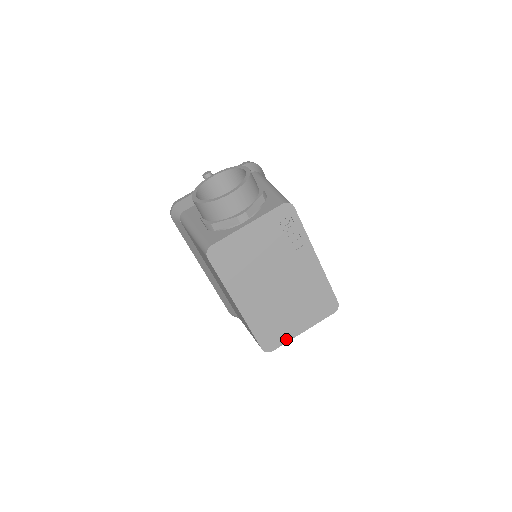
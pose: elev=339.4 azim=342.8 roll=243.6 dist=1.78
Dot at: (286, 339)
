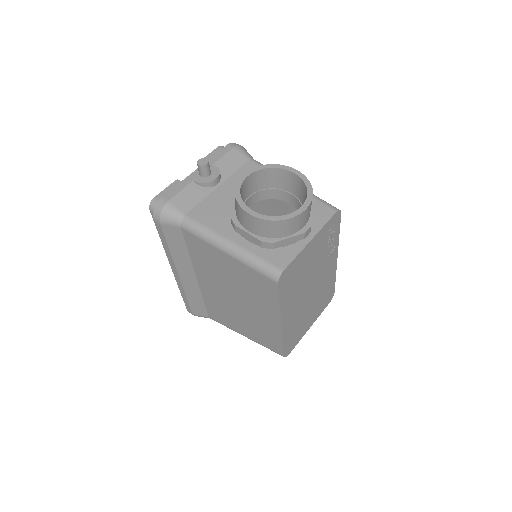
Dot at: (299, 339)
